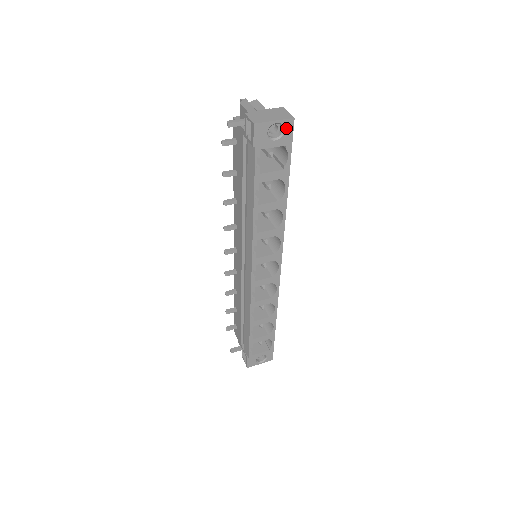
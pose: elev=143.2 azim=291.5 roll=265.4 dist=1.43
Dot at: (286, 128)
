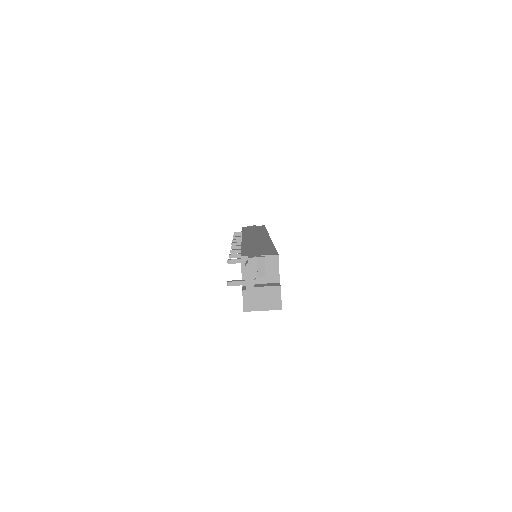
Dot at: occluded
